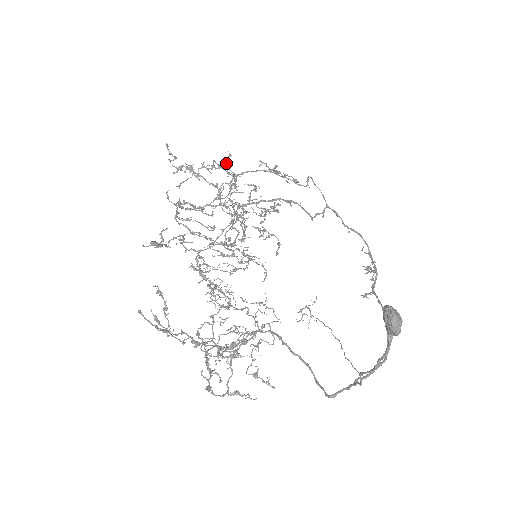
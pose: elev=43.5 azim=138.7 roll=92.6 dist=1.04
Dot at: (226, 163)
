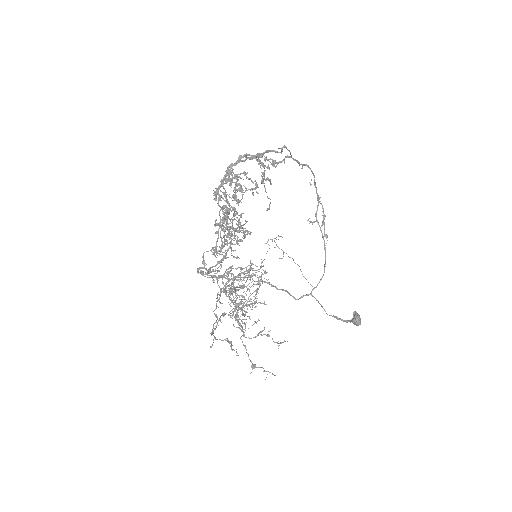
Dot at: (242, 228)
